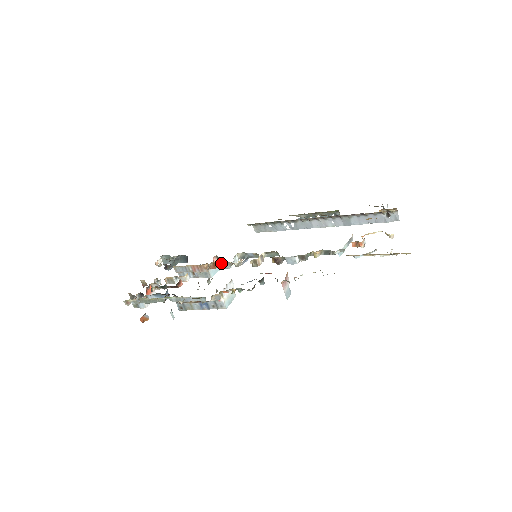
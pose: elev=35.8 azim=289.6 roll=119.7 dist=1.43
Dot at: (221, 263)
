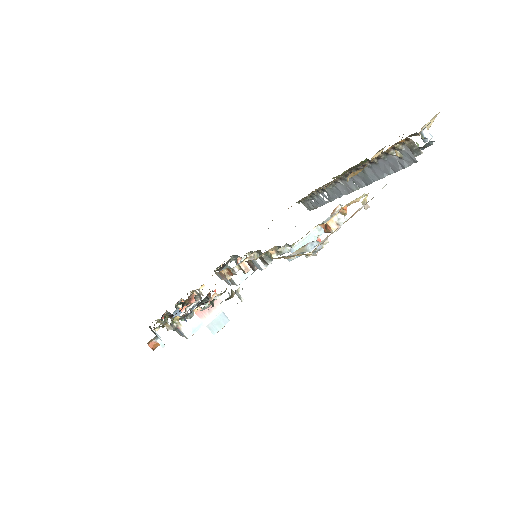
Dot at: occluded
